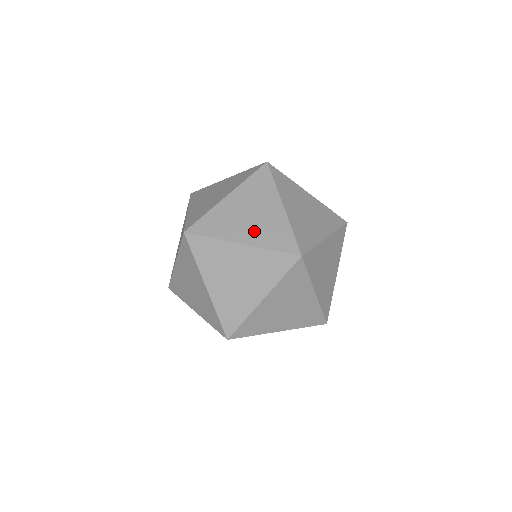
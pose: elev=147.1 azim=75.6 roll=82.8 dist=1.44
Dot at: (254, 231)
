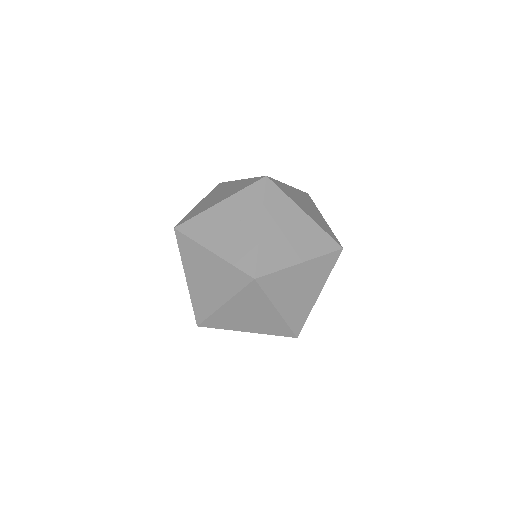
Dot at: (255, 326)
